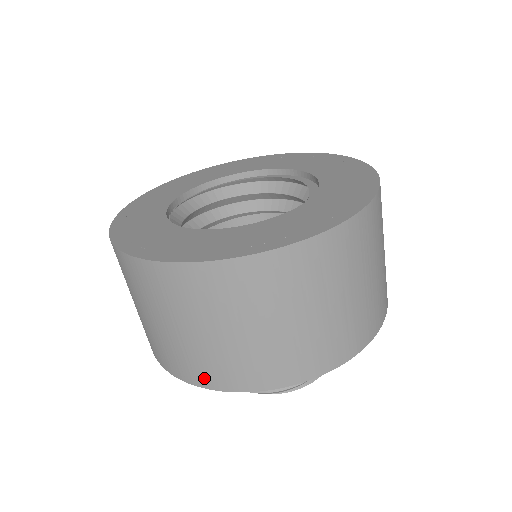
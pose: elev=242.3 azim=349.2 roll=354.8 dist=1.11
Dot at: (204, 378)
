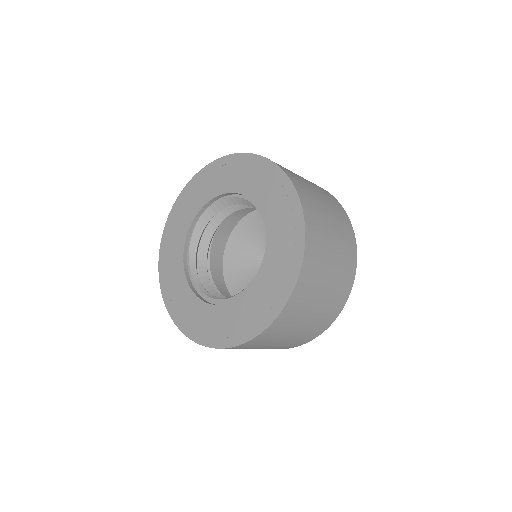
Dot at: occluded
